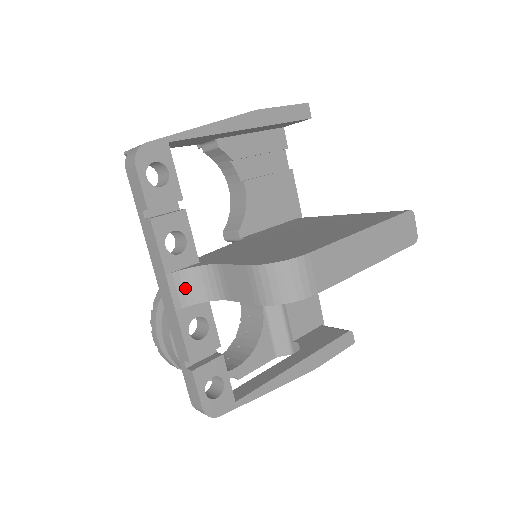
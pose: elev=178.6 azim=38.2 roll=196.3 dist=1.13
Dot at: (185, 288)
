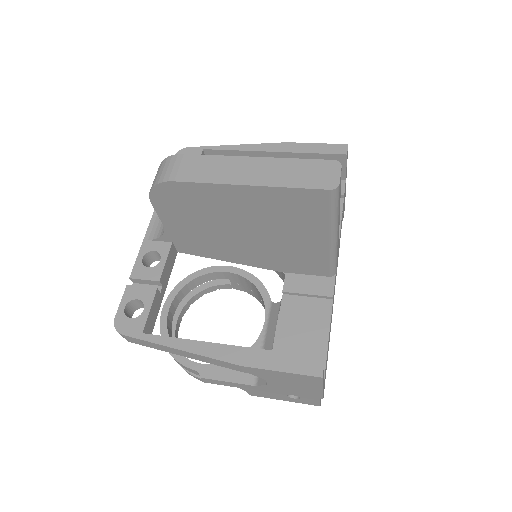
Dot at: (158, 227)
